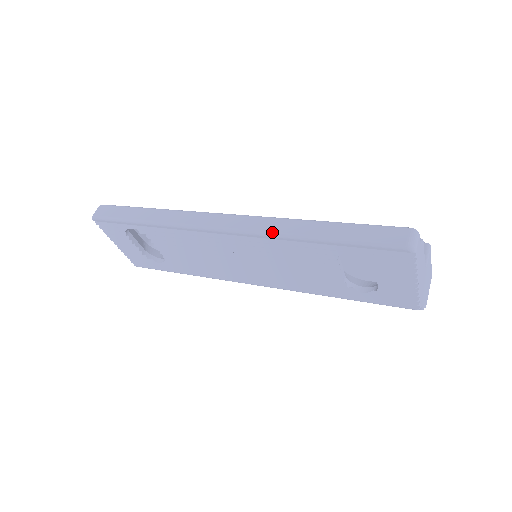
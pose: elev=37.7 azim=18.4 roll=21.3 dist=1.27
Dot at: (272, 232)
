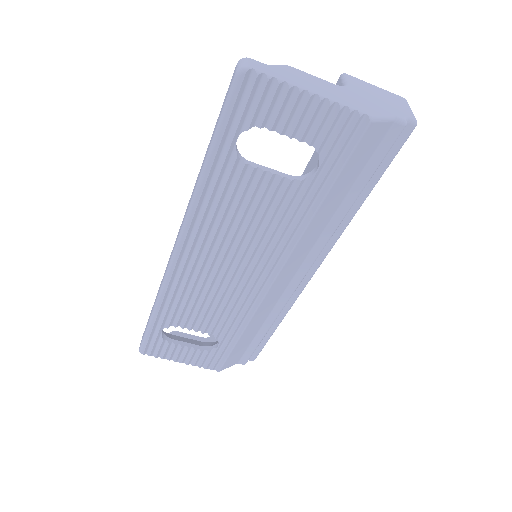
Dot at: (189, 205)
